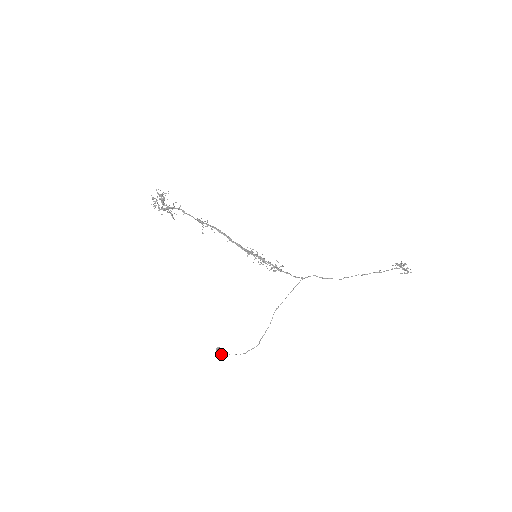
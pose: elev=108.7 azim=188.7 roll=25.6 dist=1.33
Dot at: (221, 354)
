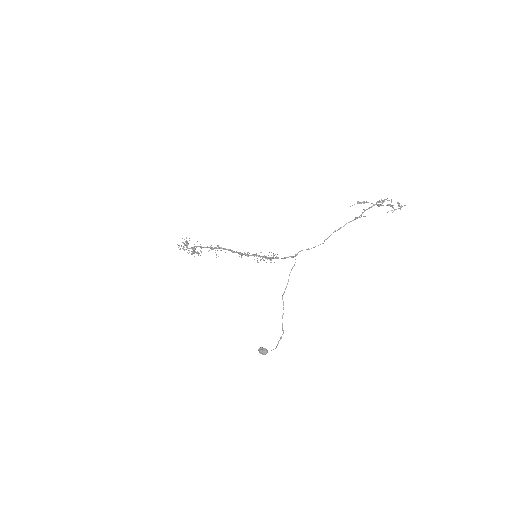
Dot at: (265, 353)
